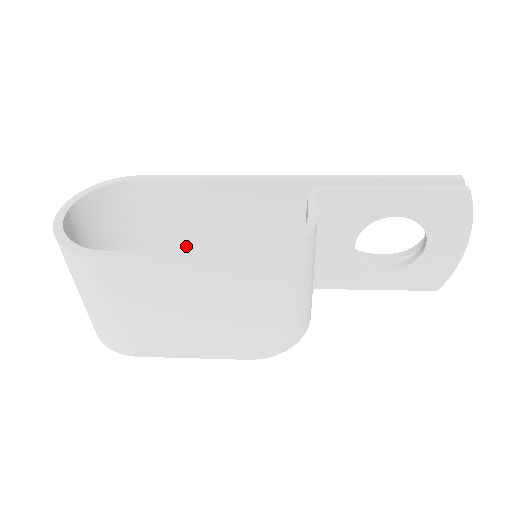
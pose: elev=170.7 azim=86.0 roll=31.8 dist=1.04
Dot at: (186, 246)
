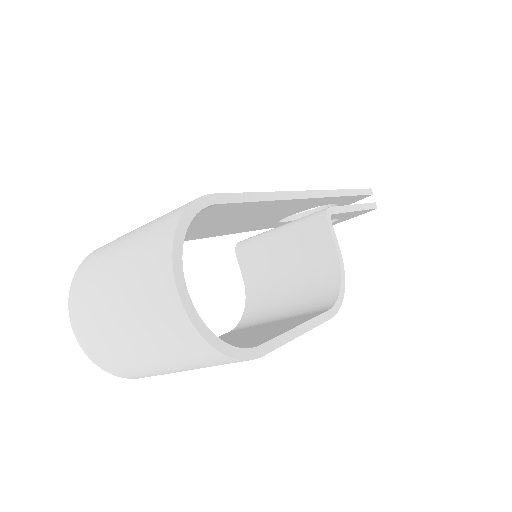
Dot at: occluded
